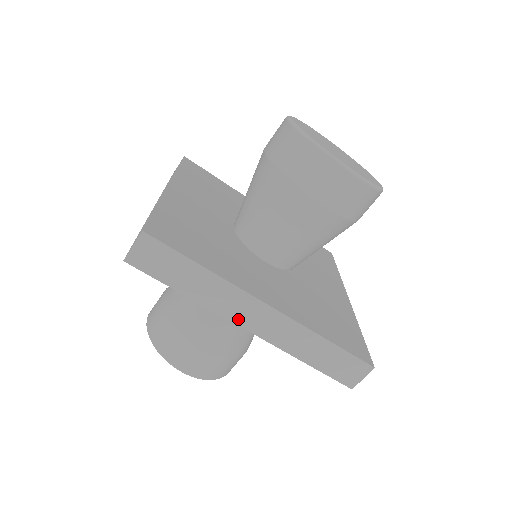
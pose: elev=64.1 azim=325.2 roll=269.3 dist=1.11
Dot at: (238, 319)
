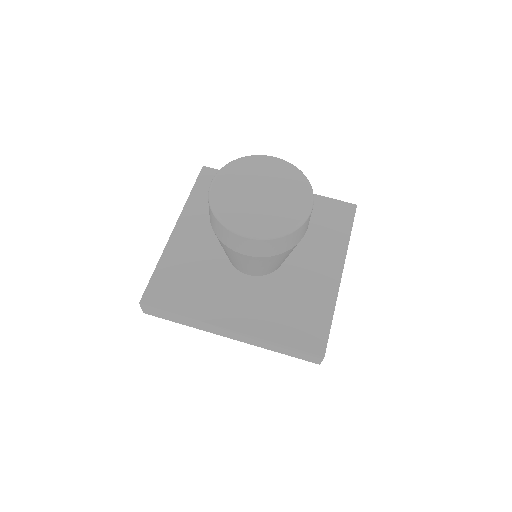
Dot at: (220, 334)
